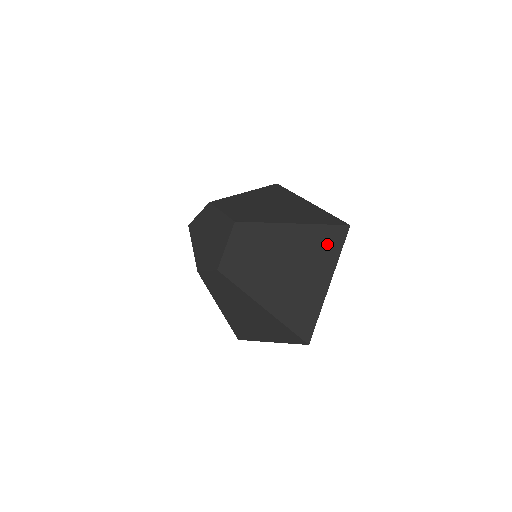
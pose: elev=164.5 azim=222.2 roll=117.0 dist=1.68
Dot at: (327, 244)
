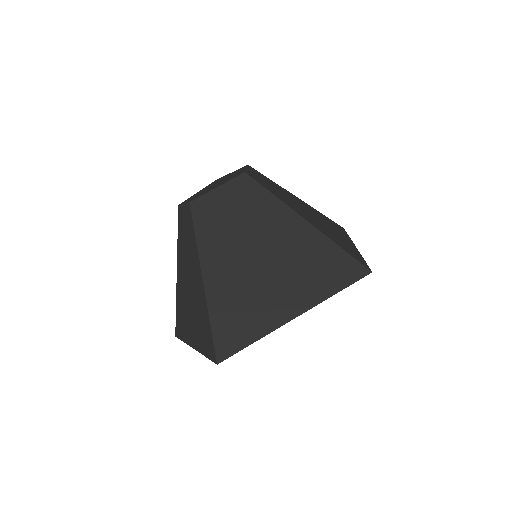
Dot at: (328, 270)
